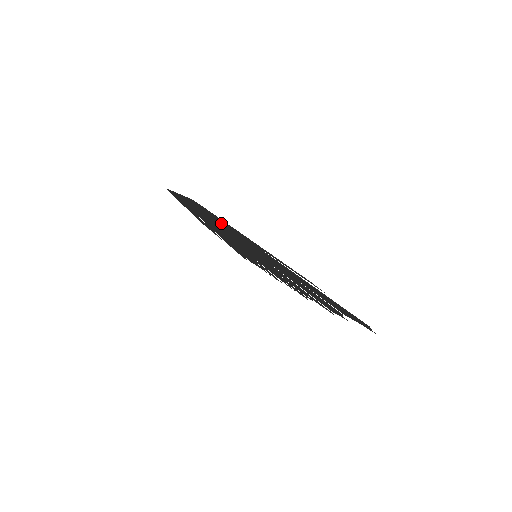
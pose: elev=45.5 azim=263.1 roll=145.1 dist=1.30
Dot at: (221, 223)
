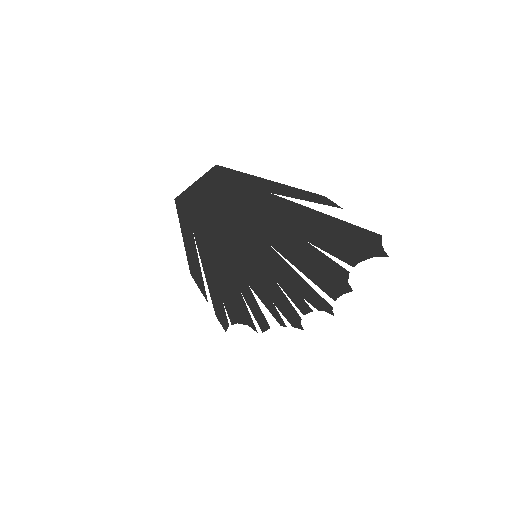
Dot at: (235, 193)
